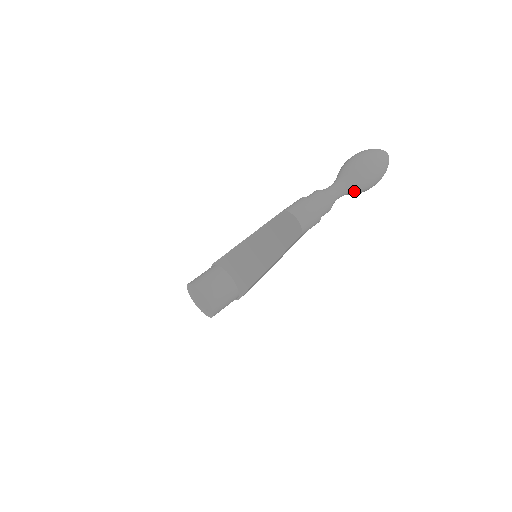
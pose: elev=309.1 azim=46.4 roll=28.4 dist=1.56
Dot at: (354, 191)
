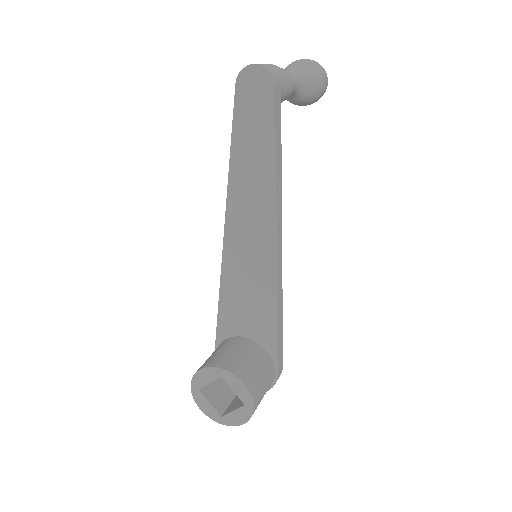
Dot at: (307, 80)
